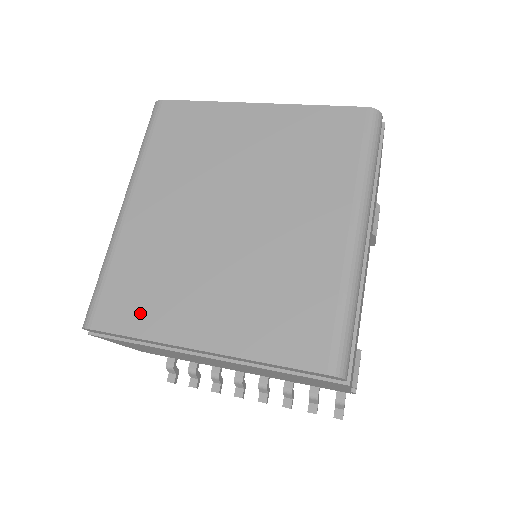
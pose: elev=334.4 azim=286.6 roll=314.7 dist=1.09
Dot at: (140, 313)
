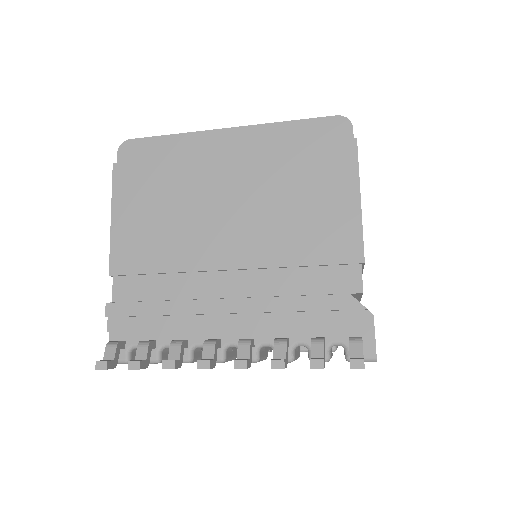
Dot at: occluded
